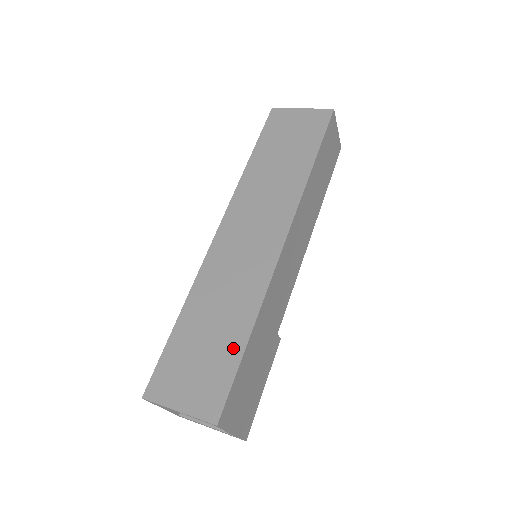
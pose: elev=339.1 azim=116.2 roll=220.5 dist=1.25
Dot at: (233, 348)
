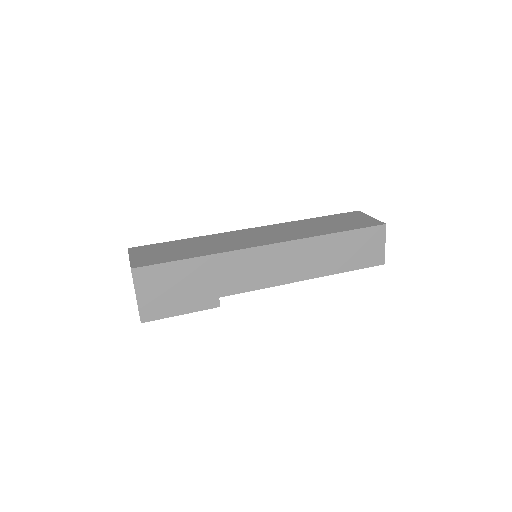
Dot at: (181, 256)
